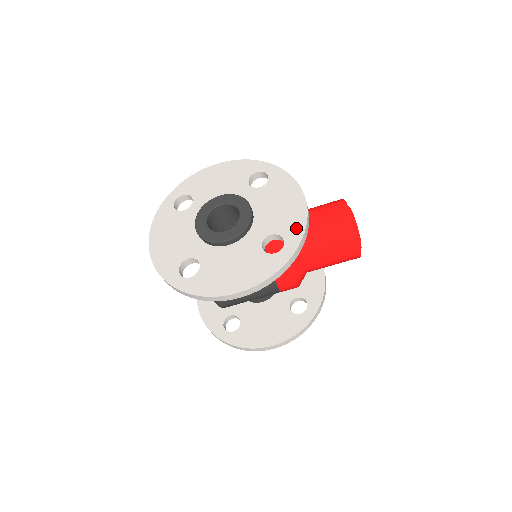
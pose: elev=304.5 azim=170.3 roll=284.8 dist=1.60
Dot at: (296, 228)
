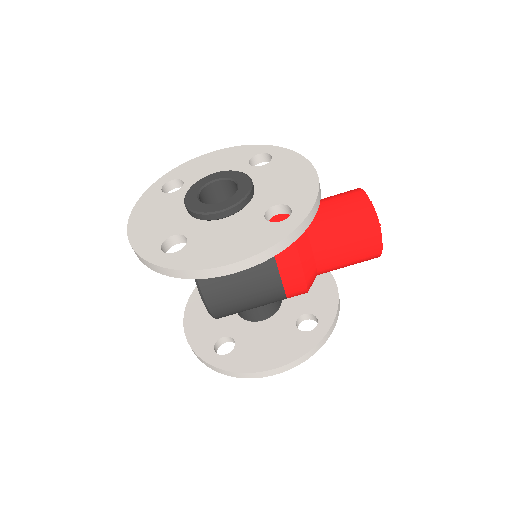
Dot at: (306, 196)
